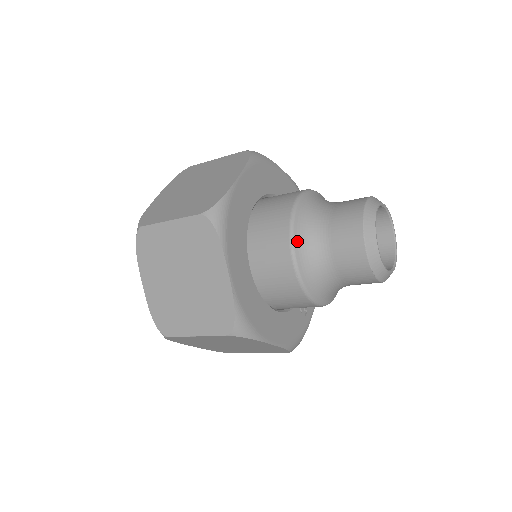
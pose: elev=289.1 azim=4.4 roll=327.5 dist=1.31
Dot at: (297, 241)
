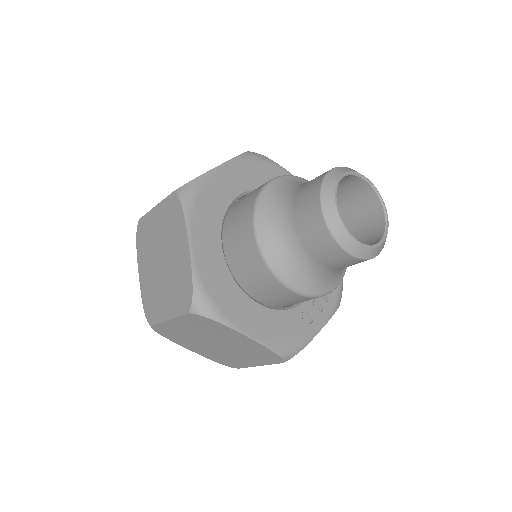
Dot at: (261, 214)
